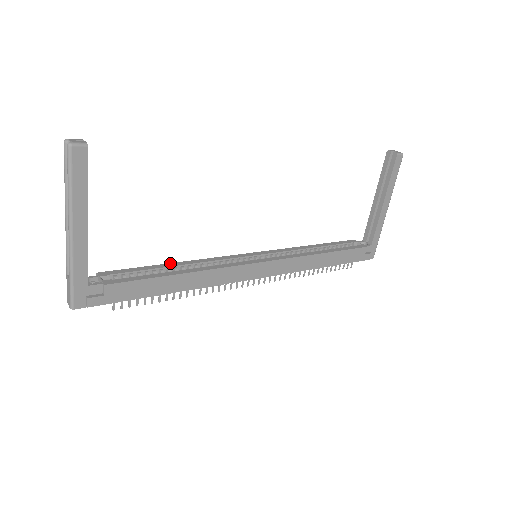
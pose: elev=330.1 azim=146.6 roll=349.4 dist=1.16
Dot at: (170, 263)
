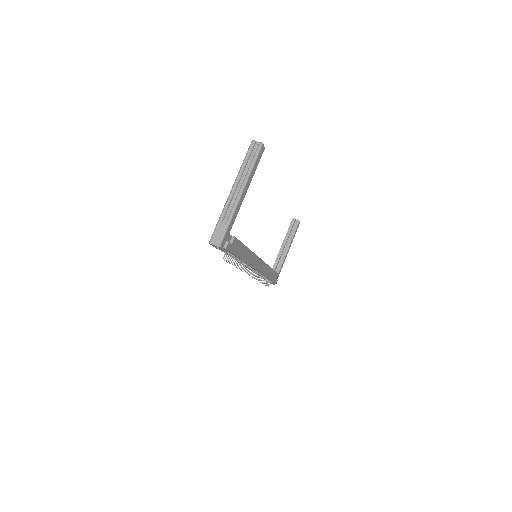
Dot at: occluded
